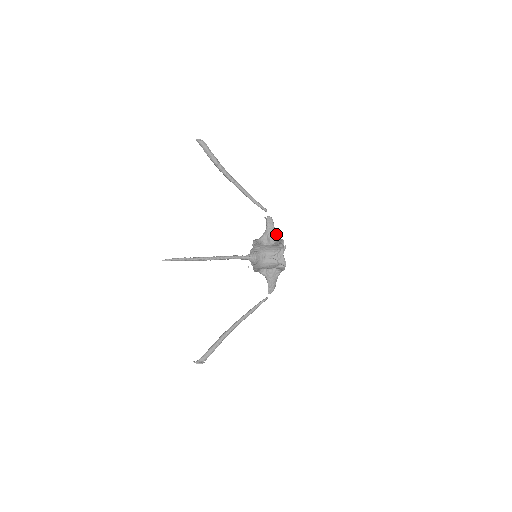
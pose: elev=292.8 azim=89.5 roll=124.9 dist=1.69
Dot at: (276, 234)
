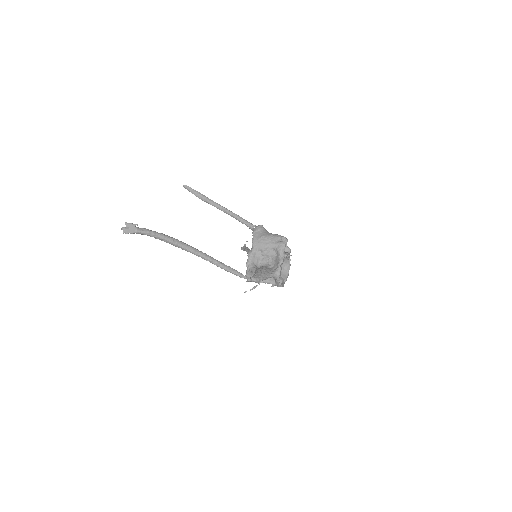
Dot at: occluded
